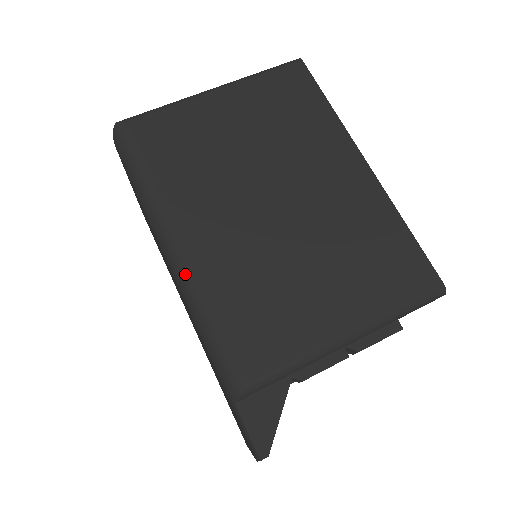
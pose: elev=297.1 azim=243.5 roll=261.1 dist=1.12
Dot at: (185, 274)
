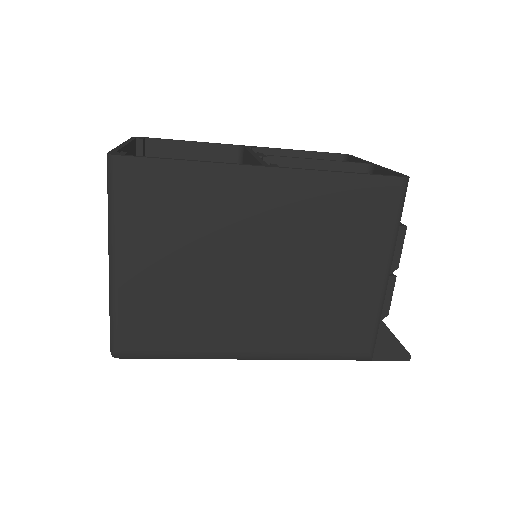
Dot at: (274, 358)
